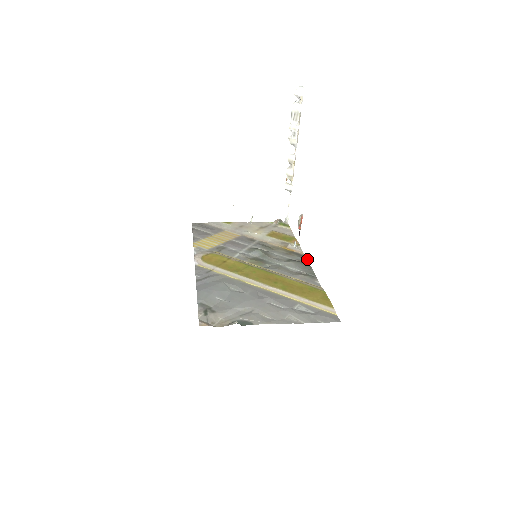
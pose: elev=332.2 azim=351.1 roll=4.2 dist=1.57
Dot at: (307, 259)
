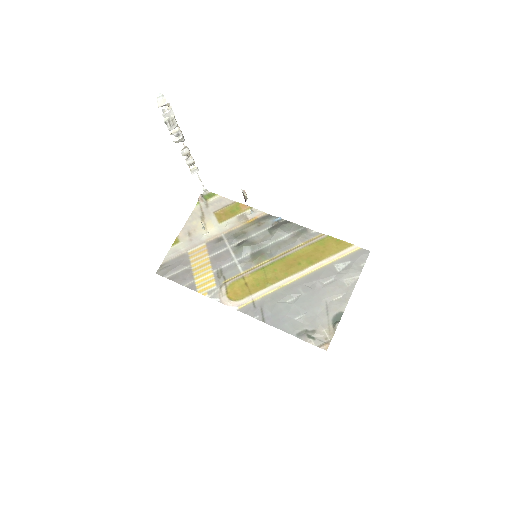
Dot at: (279, 218)
